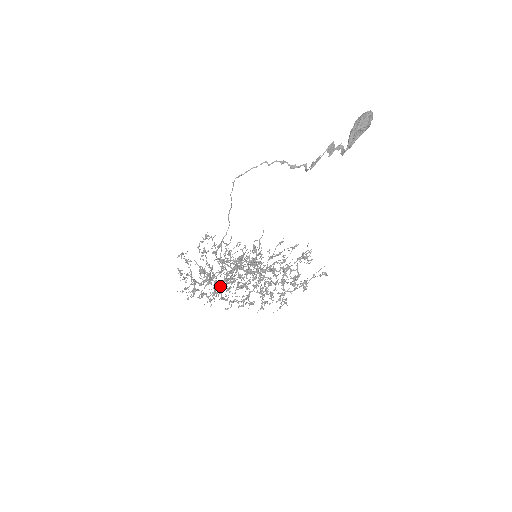
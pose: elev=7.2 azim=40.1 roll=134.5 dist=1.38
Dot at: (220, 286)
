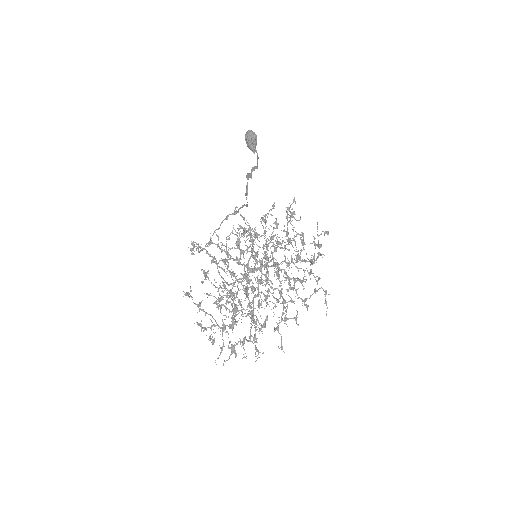
Dot at: (248, 305)
